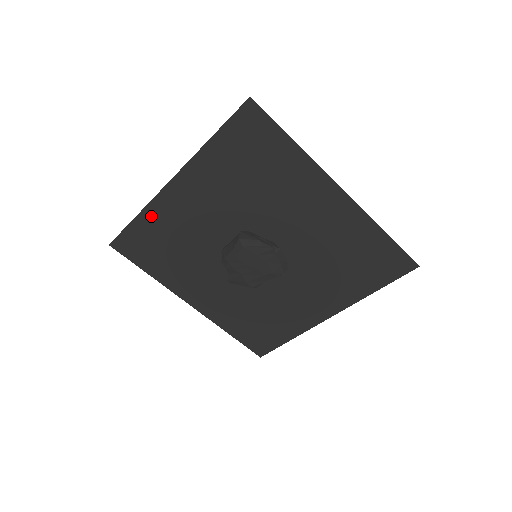
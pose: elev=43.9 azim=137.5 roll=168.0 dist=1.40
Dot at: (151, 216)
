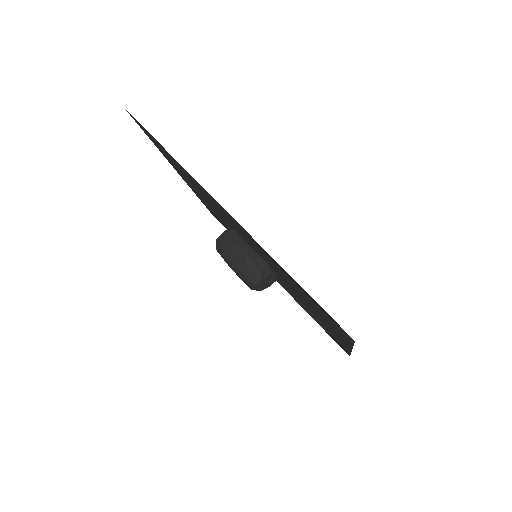
Dot at: occluded
